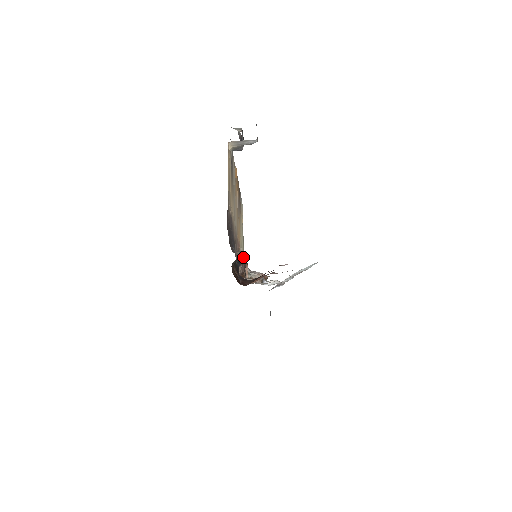
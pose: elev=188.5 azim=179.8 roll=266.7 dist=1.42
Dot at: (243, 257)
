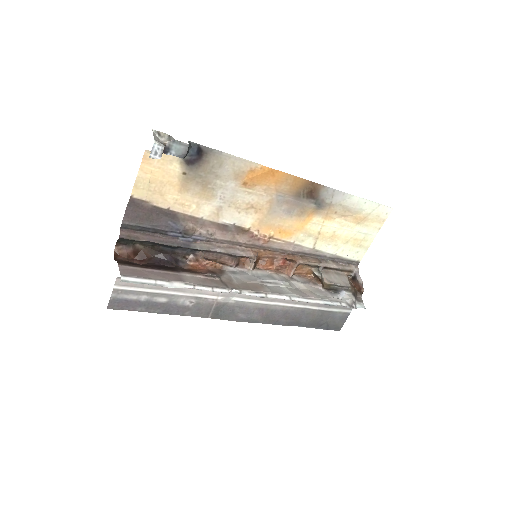
Dot at: (163, 244)
